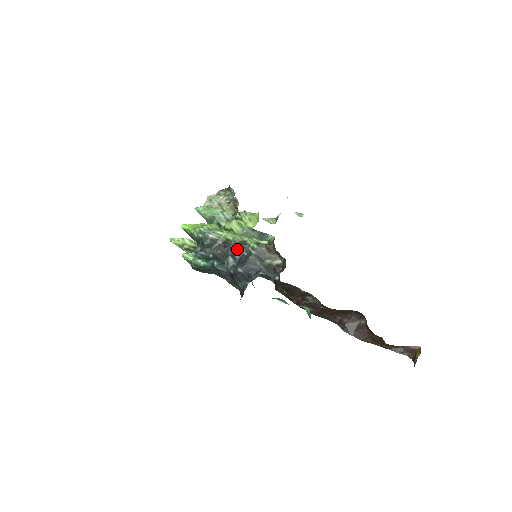
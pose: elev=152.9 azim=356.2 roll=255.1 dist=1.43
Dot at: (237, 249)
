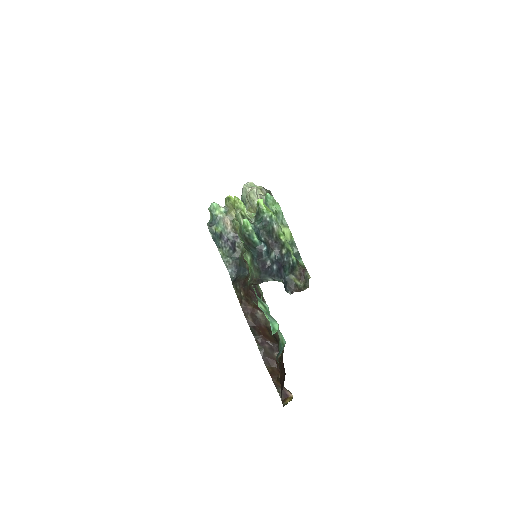
Dot at: (284, 251)
